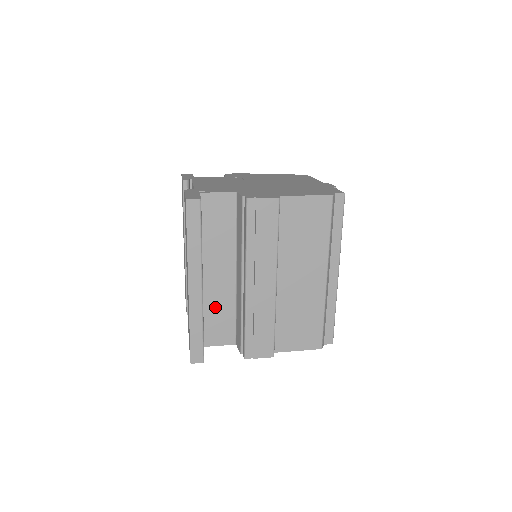
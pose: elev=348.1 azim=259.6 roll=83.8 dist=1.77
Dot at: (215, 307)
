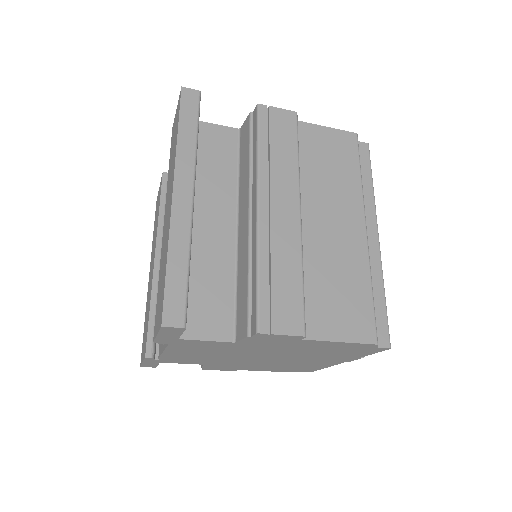
Dot at: (204, 272)
